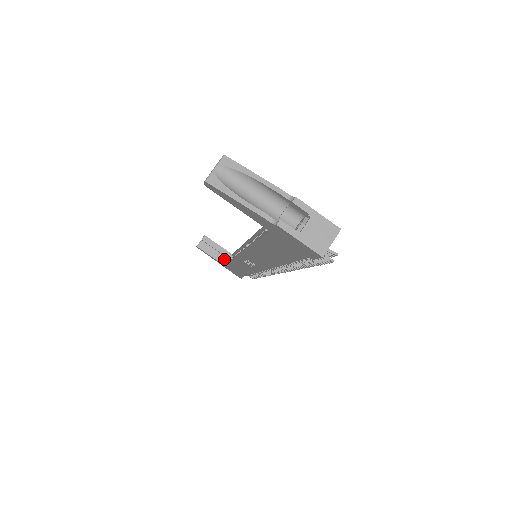
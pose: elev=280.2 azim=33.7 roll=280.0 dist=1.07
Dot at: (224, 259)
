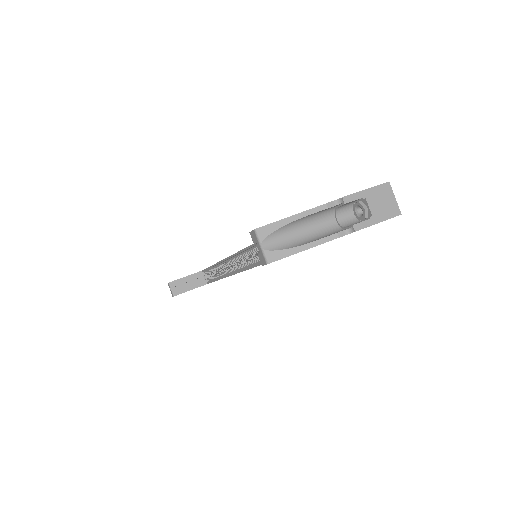
Dot at: (201, 281)
